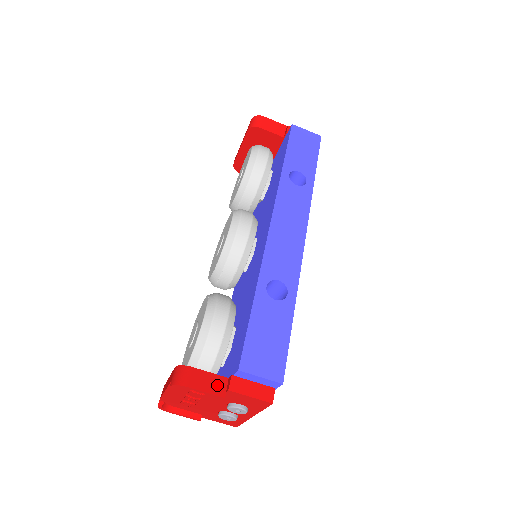
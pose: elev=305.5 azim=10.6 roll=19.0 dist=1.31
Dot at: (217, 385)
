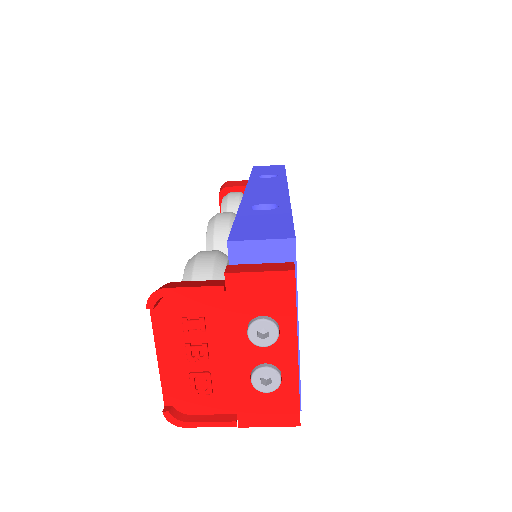
Dot at: (211, 283)
